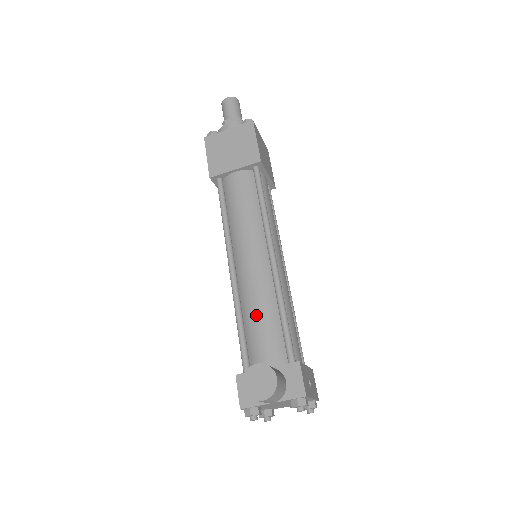
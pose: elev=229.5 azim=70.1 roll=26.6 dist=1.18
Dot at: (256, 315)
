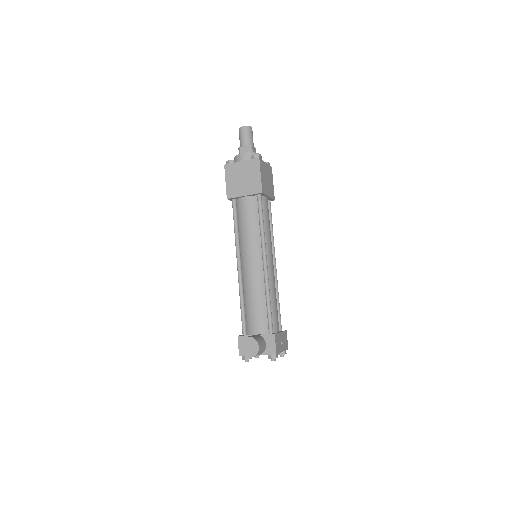
Dot at: (252, 301)
